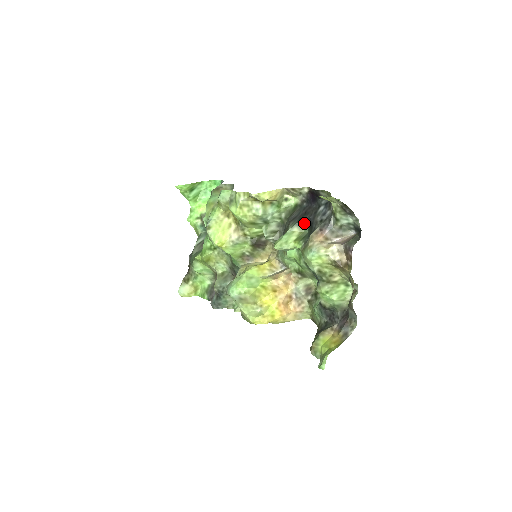
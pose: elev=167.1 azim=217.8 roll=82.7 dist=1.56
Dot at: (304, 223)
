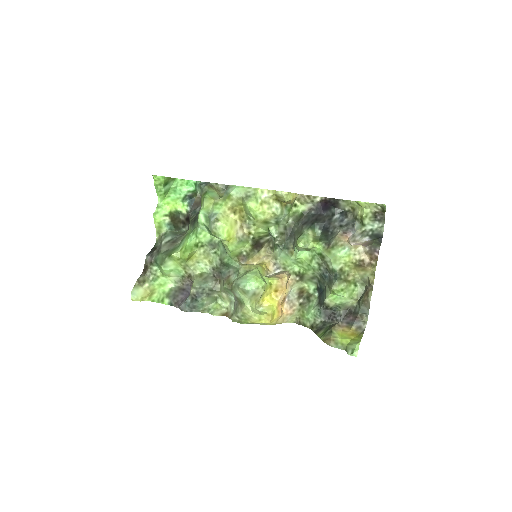
Dot at: (316, 228)
